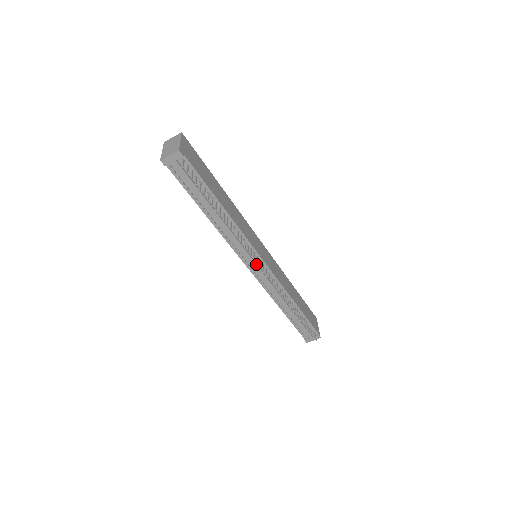
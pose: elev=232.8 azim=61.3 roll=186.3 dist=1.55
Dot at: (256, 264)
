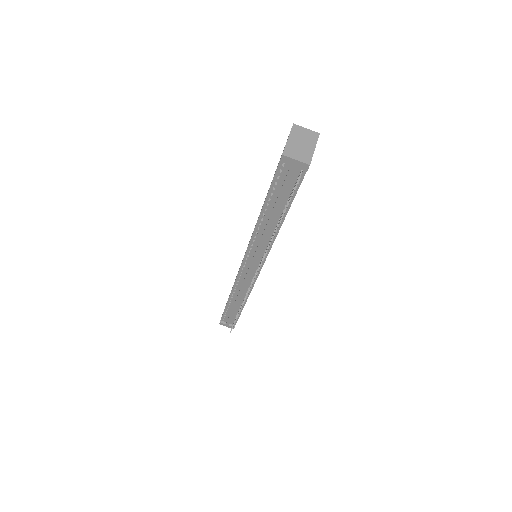
Dot at: (253, 268)
